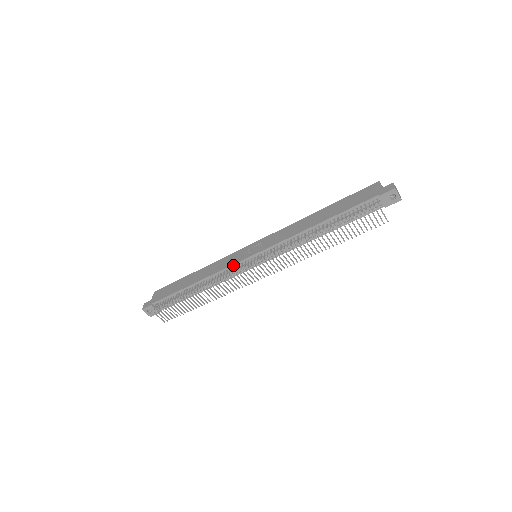
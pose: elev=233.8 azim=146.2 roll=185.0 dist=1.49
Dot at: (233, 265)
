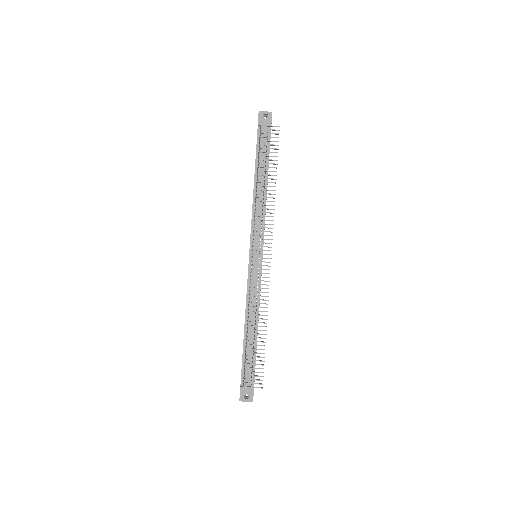
Dot at: (248, 278)
